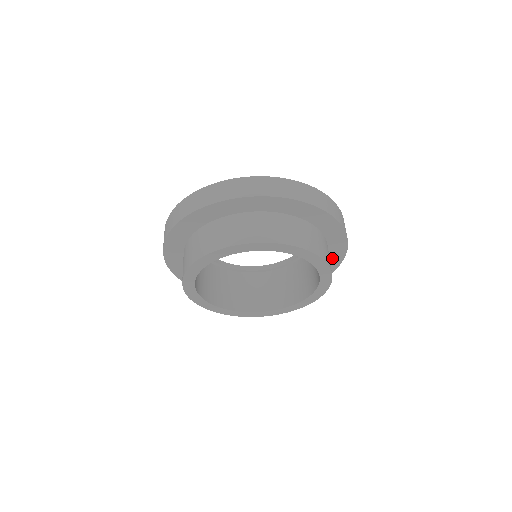
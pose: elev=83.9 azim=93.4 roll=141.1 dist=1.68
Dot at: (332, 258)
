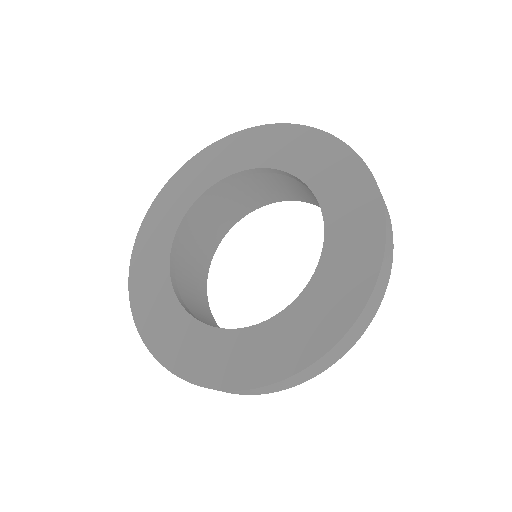
Dot at: occluded
